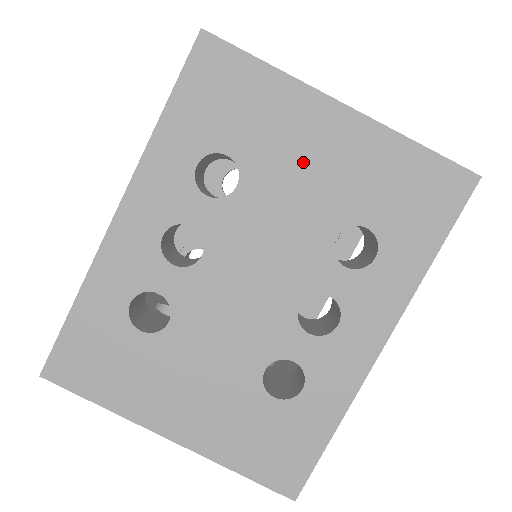
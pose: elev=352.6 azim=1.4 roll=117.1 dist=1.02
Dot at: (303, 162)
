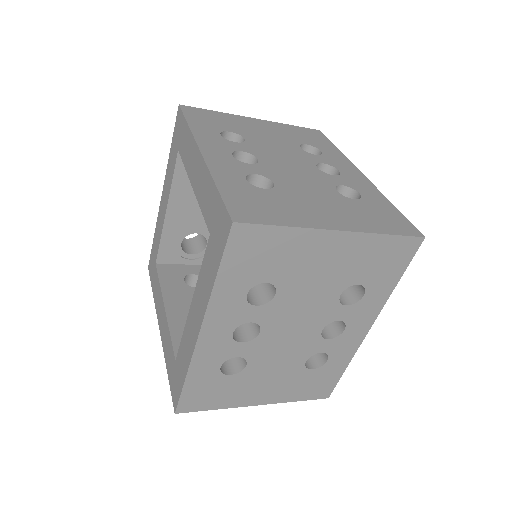
Dot at: (316, 269)
